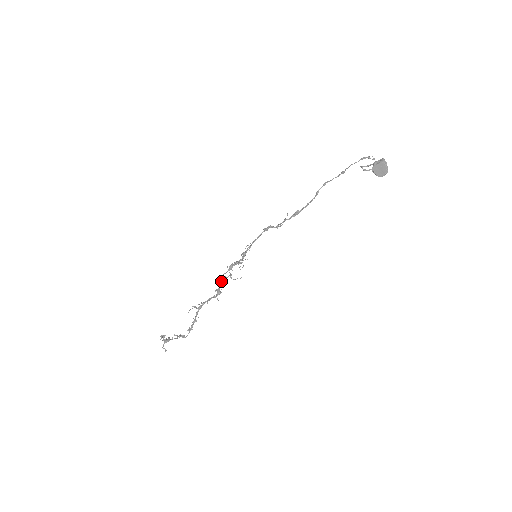
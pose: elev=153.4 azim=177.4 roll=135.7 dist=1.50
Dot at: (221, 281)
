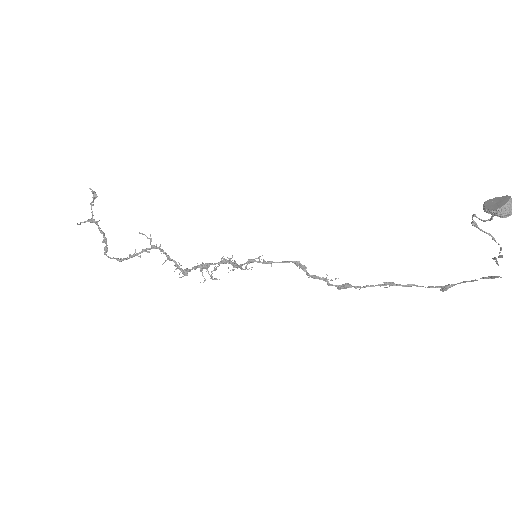
Dot at: occluded
